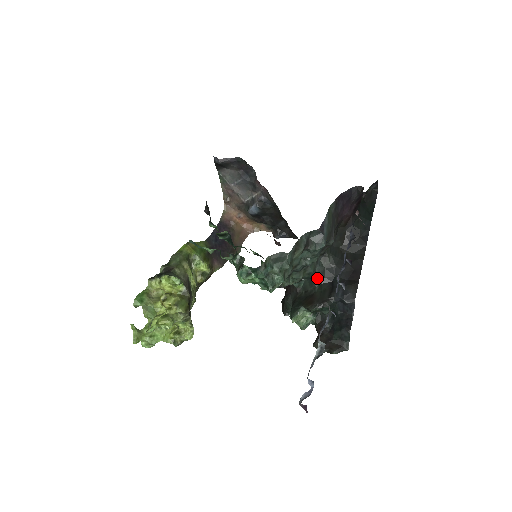
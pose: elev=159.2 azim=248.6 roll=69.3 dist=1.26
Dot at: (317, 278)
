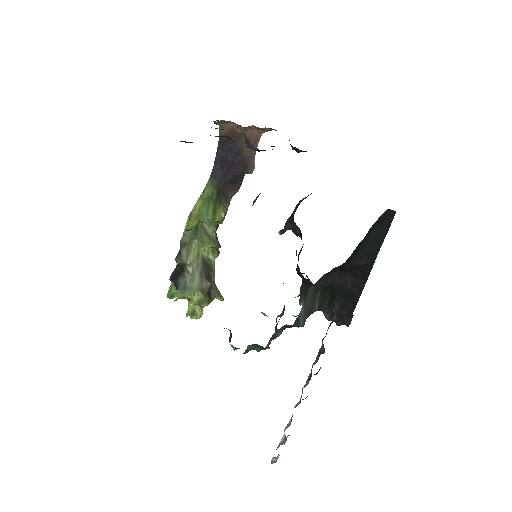
Dot at: occluded
